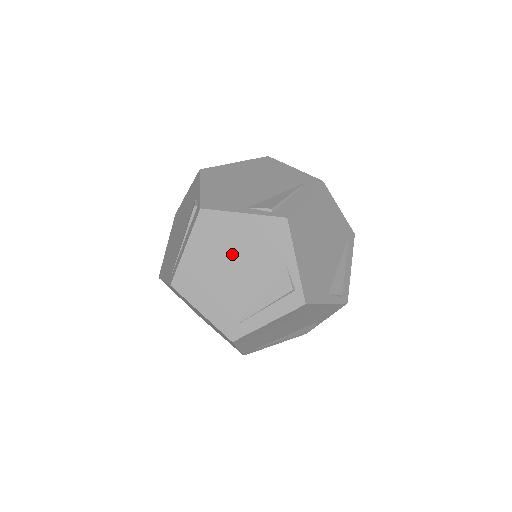
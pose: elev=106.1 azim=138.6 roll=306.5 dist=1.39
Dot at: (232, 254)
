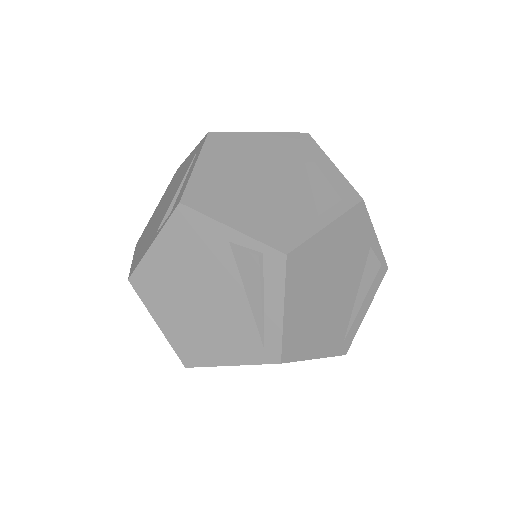
Dot at: (187, 287)
